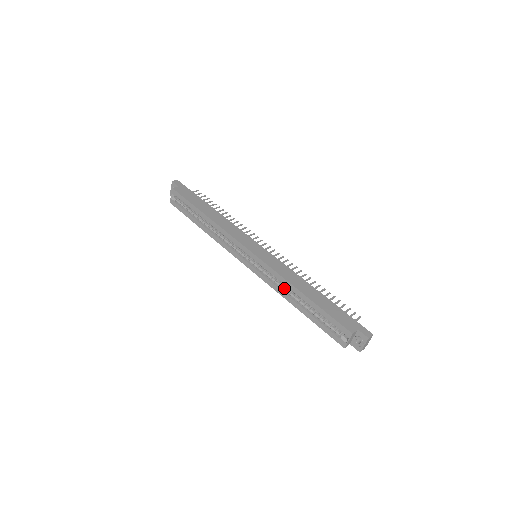
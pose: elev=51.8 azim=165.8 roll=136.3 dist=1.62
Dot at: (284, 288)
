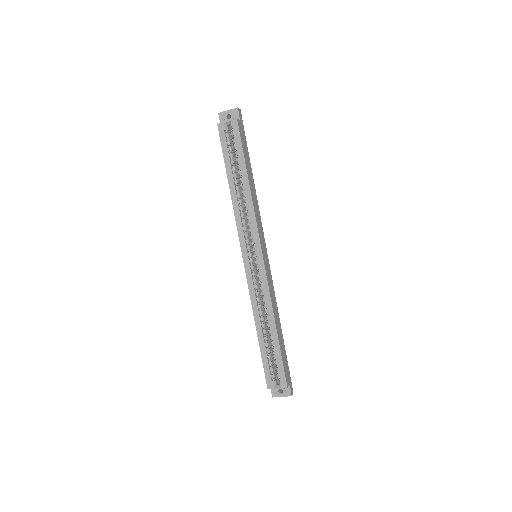
Dot at: (261, 307)
